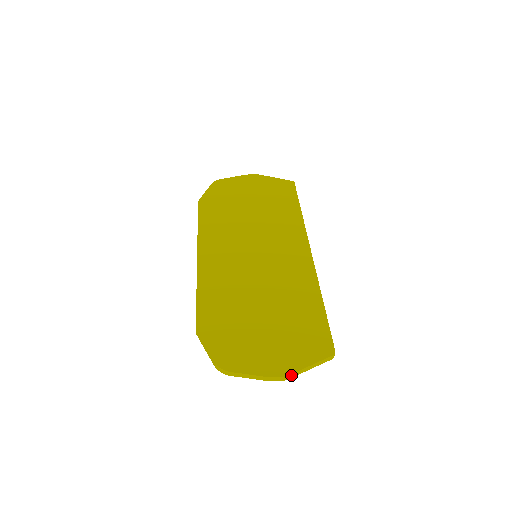
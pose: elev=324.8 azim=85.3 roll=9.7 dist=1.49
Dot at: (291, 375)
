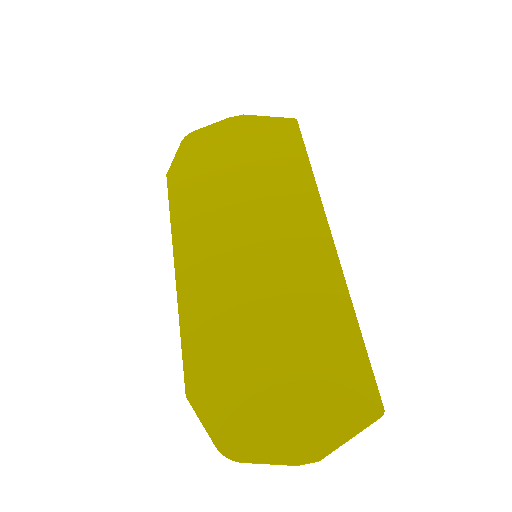
Dot at: (325, 456)
